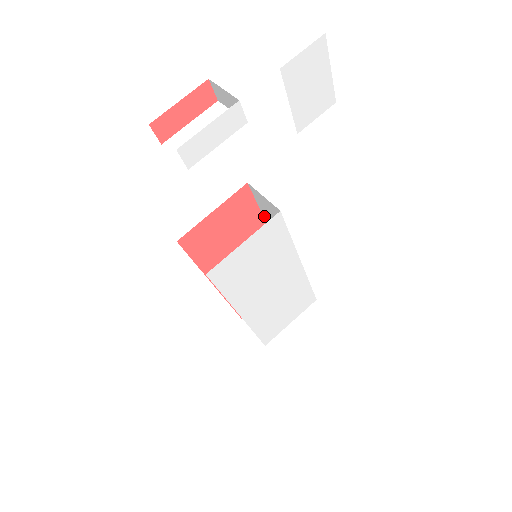
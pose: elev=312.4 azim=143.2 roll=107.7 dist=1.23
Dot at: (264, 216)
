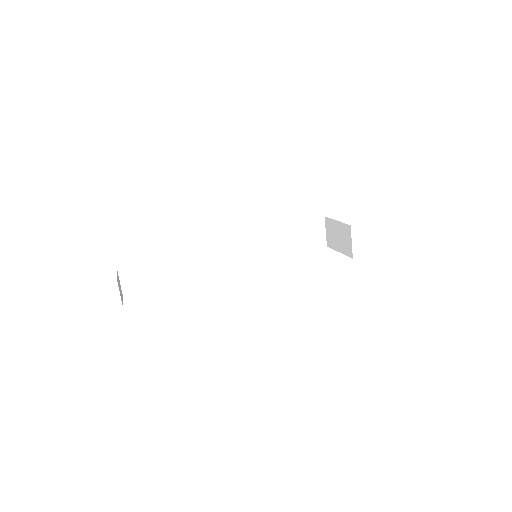
Dot at: occluded
